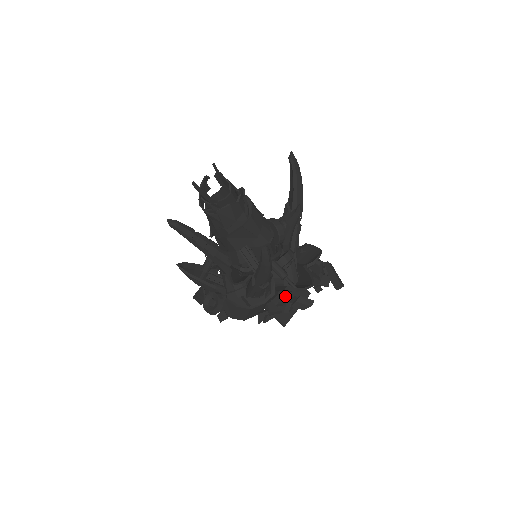
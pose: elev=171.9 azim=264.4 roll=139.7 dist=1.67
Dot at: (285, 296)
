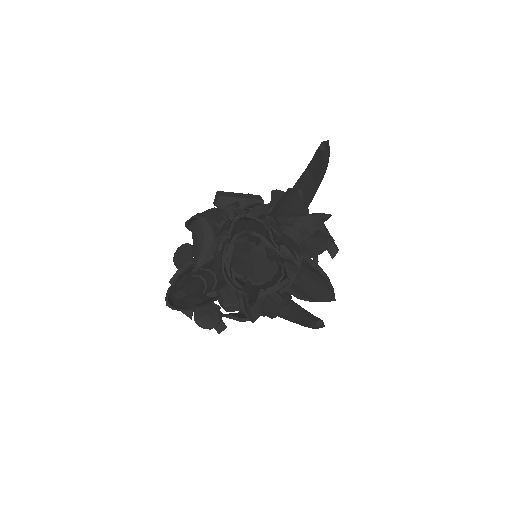
Dot at: occluded
